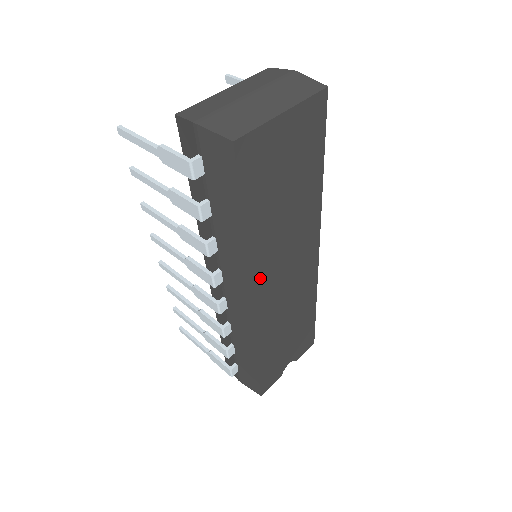
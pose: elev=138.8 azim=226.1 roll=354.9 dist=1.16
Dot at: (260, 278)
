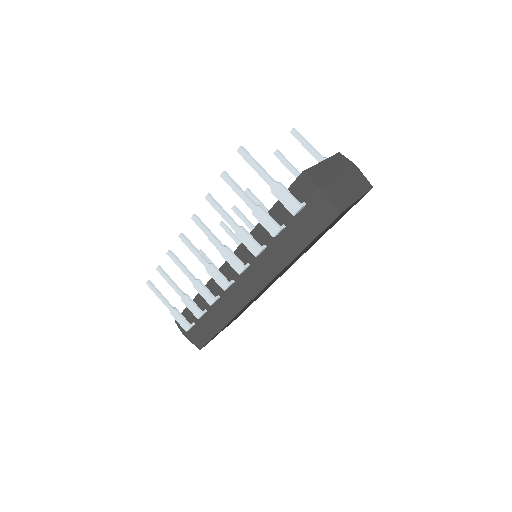
Dot at: occluded
